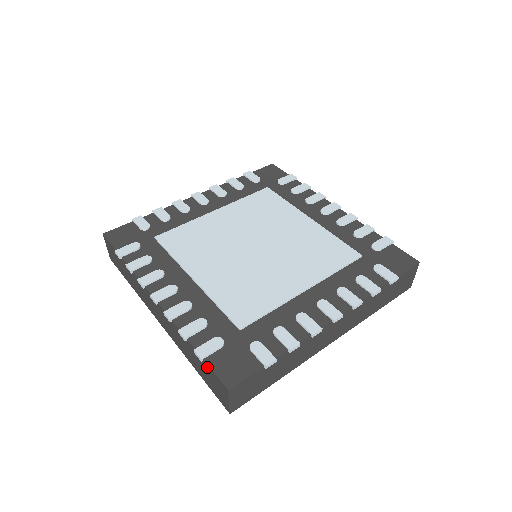
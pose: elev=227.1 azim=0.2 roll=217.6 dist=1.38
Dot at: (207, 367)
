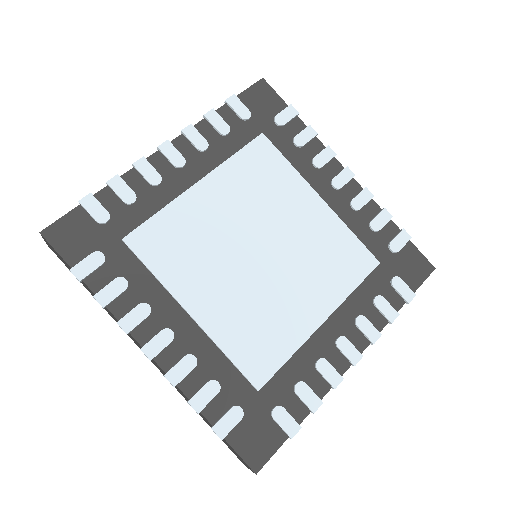
Dot at: (227, 443)
